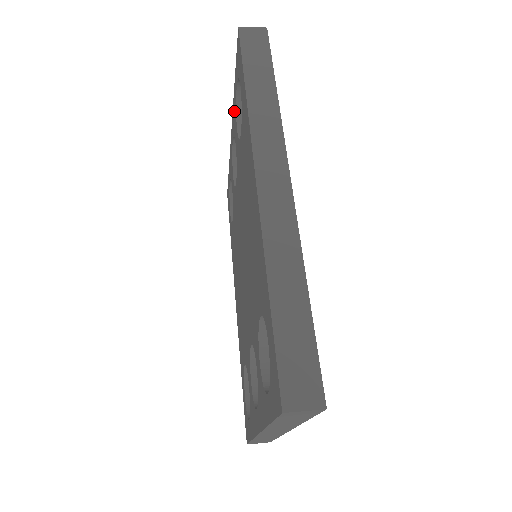
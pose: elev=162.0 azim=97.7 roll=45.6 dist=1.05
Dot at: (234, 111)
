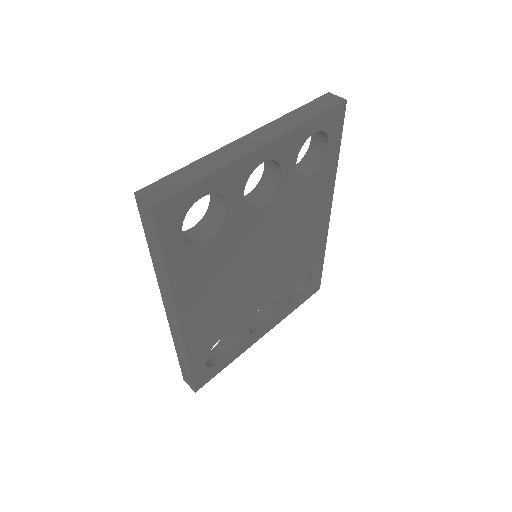
Dot at: occluded
